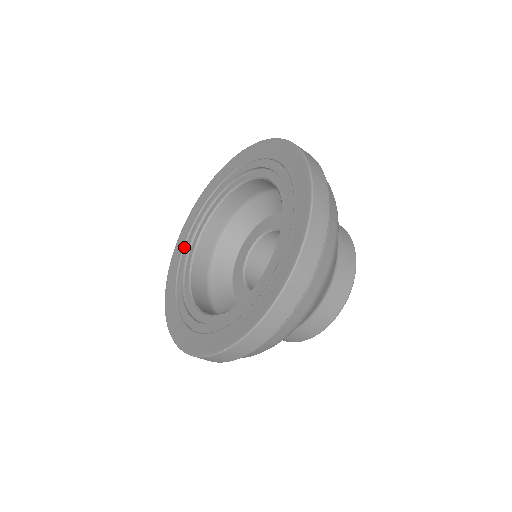
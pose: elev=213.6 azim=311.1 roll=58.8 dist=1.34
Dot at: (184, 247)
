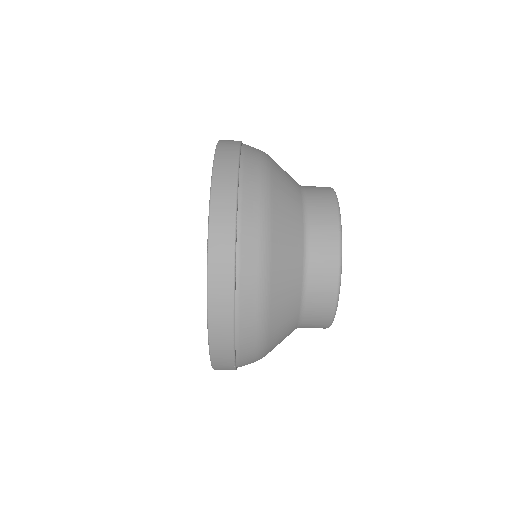
Dot at: occluded
